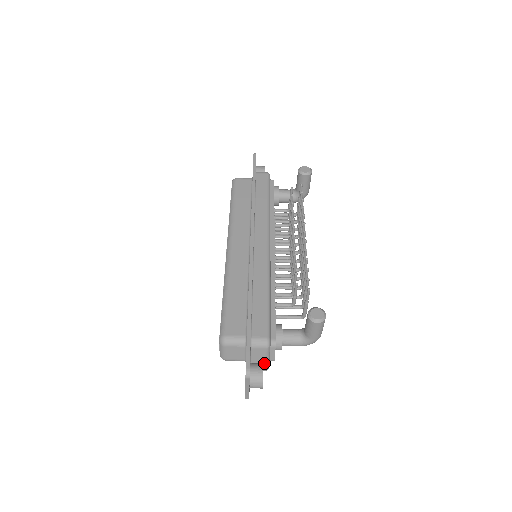
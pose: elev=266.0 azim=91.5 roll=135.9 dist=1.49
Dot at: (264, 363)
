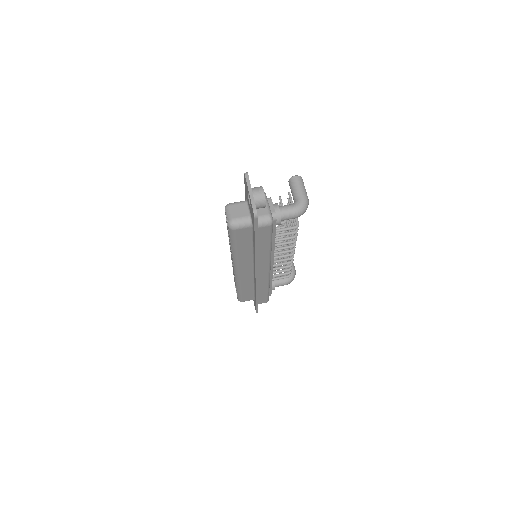
Dot at: (265, 207)
